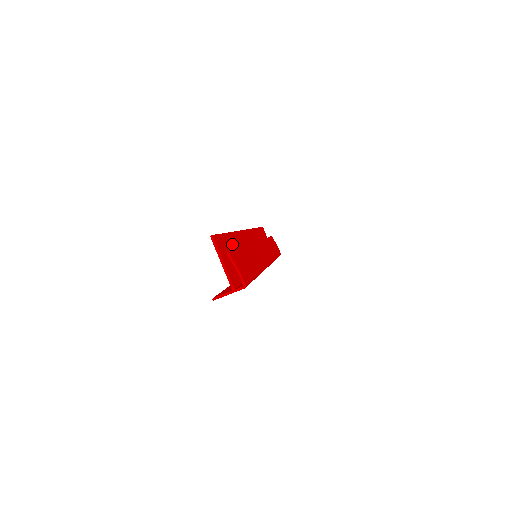
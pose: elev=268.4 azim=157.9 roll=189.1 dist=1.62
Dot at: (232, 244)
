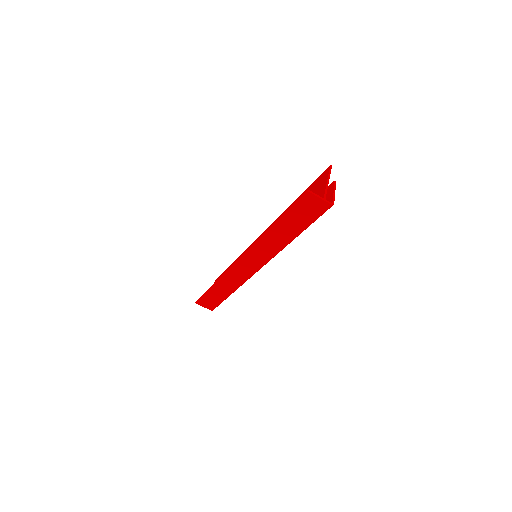
Dot at: occluded
